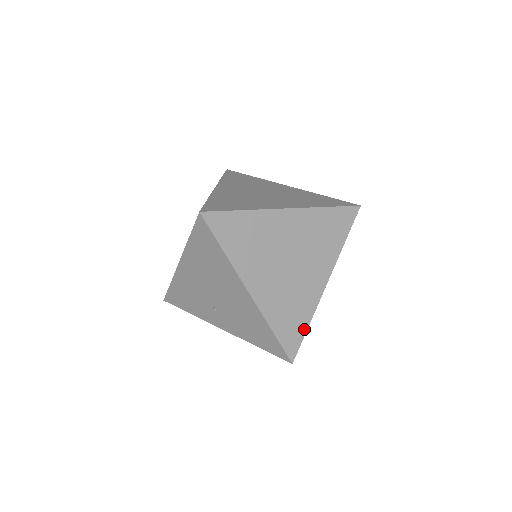
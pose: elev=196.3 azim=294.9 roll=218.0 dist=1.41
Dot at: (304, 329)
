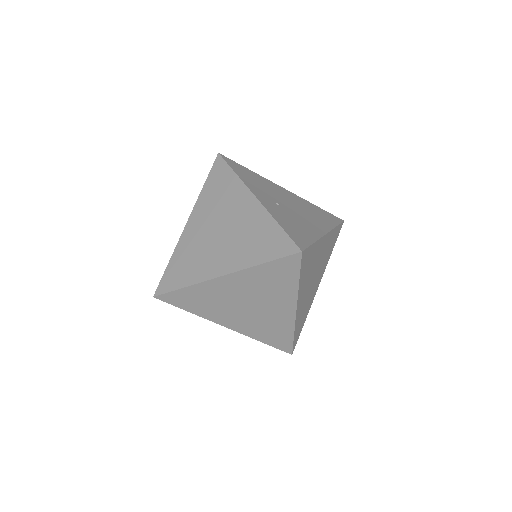
Dot at: (290, 338)
